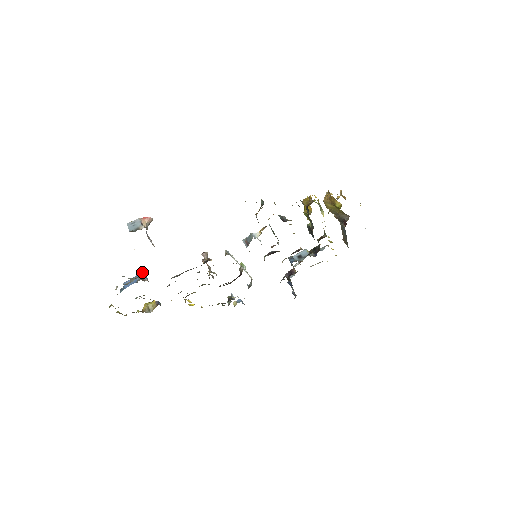
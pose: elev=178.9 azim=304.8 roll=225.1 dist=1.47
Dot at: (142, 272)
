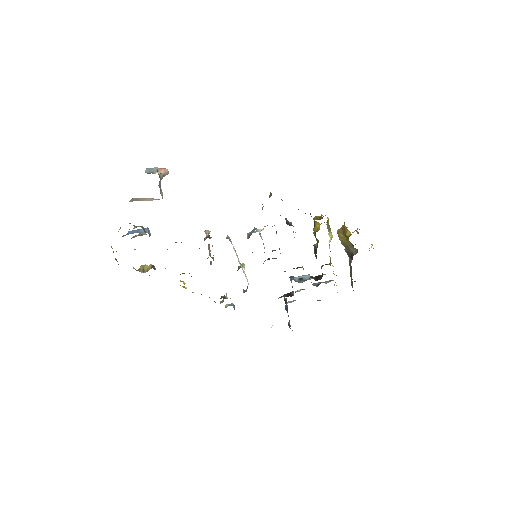
Dot at: occluded
